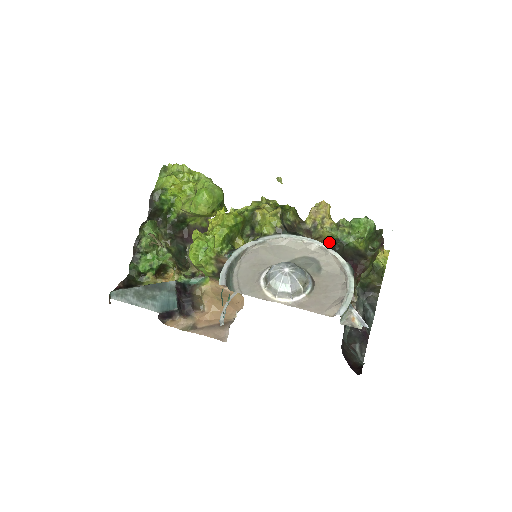
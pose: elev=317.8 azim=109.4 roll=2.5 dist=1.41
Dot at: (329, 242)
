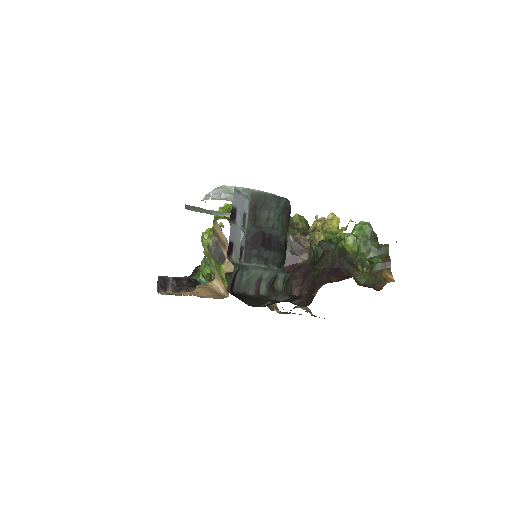
Dot at: occluded
